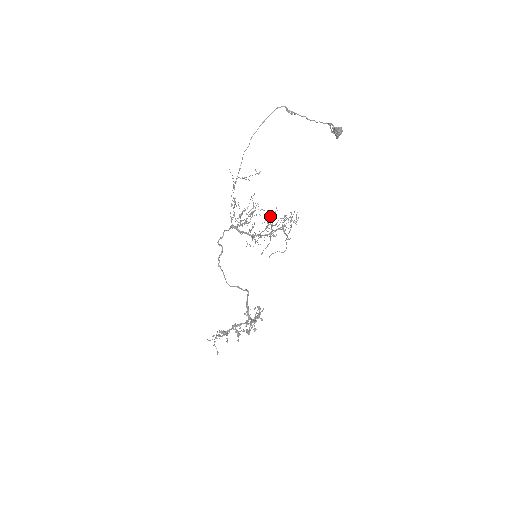
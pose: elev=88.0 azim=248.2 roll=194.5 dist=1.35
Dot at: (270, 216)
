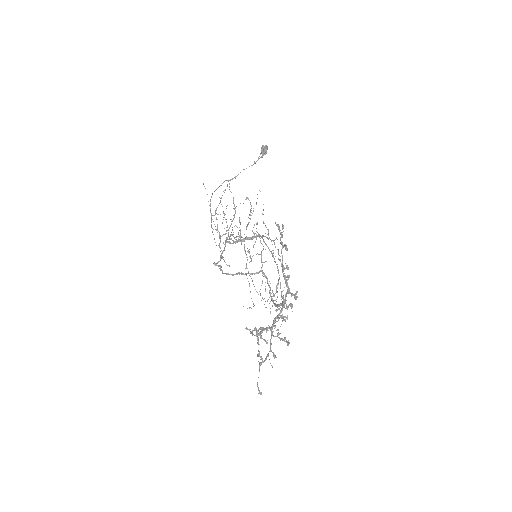
Dot at: occluded
